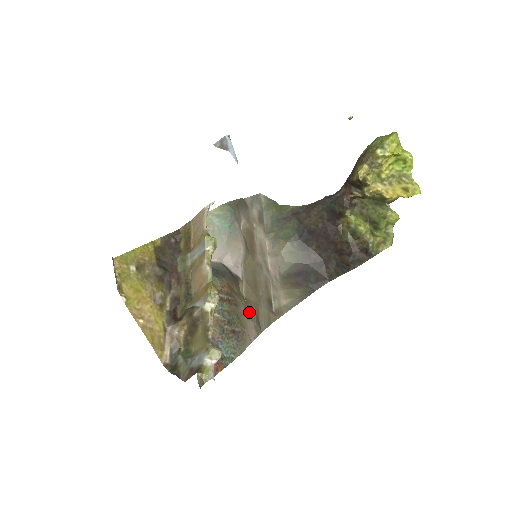
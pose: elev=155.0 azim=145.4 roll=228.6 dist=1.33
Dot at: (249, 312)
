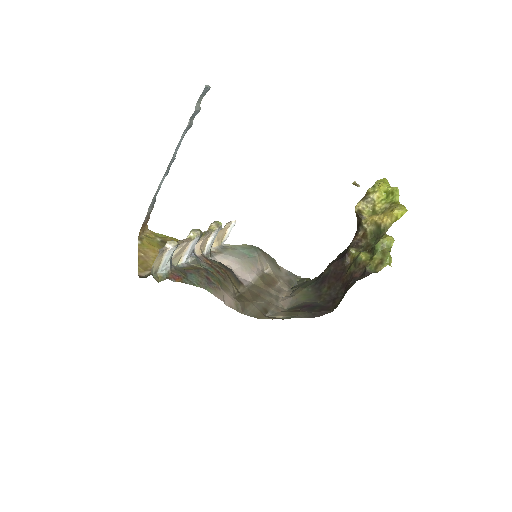
Dot at: (237, 297)
